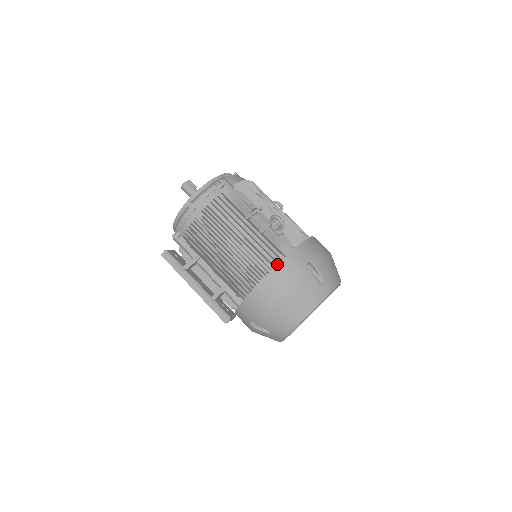
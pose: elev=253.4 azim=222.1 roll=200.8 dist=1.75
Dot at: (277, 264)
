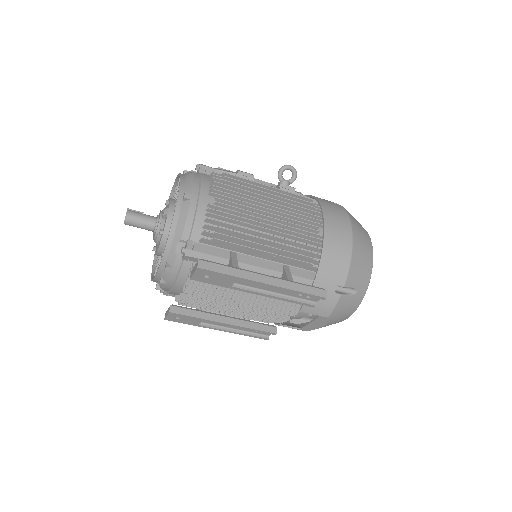
Dot at: (321, 207)
